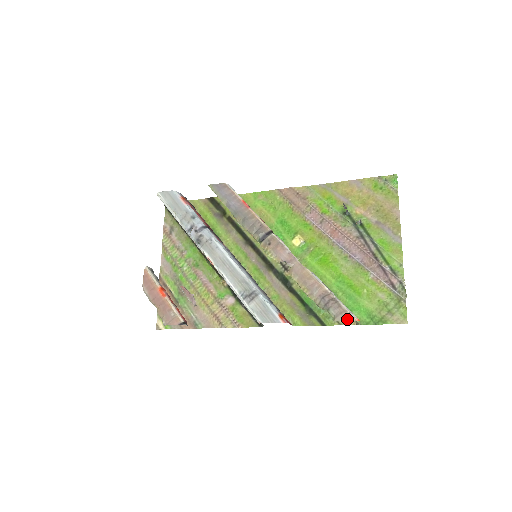
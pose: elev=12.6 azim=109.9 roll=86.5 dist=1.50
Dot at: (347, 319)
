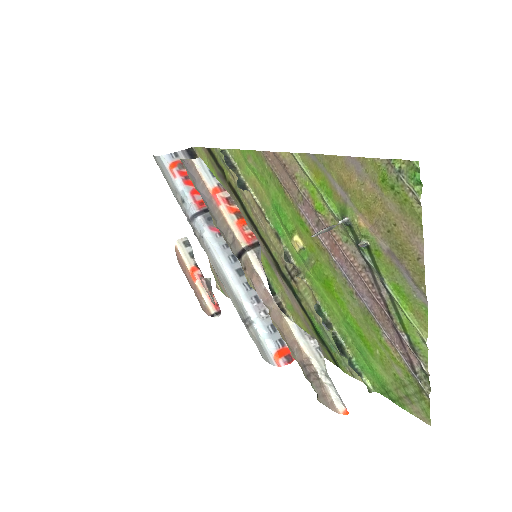
Dot at: (329, 407)
